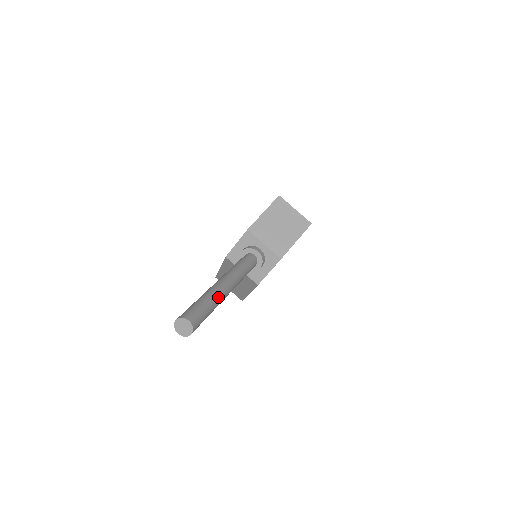
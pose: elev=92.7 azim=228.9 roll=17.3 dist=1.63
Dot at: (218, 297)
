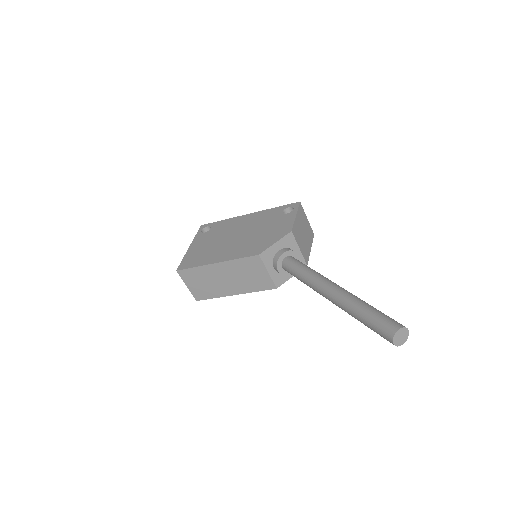
Dot at: occluded
